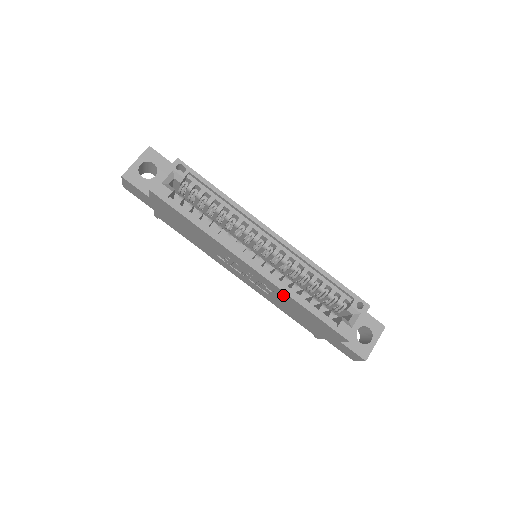
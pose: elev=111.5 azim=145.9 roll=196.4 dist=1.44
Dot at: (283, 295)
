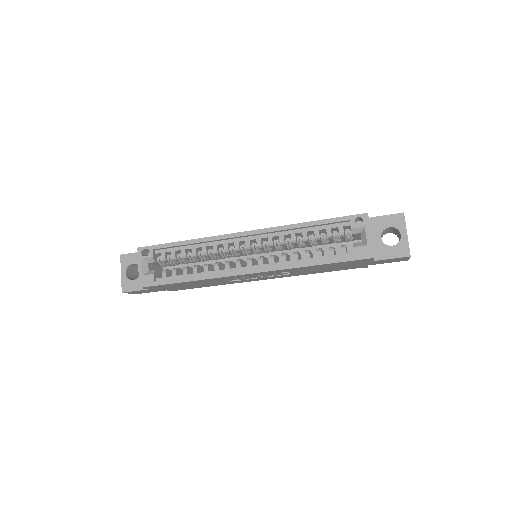
Dot at: (293, 270)
